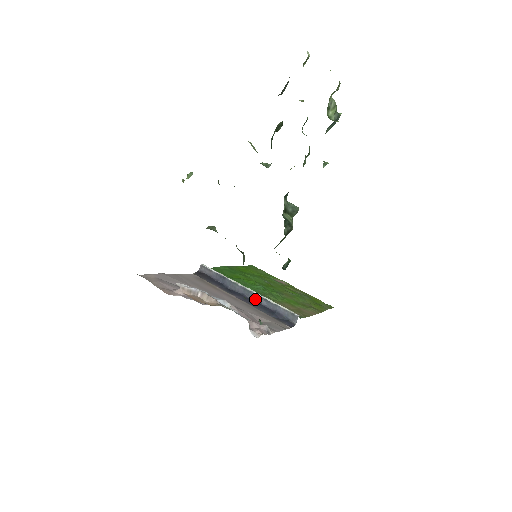
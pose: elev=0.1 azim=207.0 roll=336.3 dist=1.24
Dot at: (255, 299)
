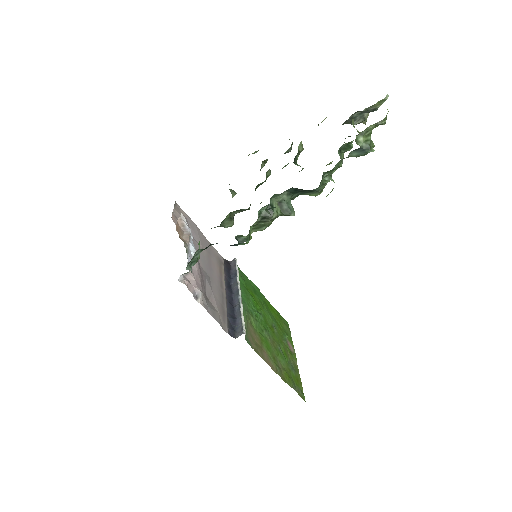
Dot at: (235, 302)
